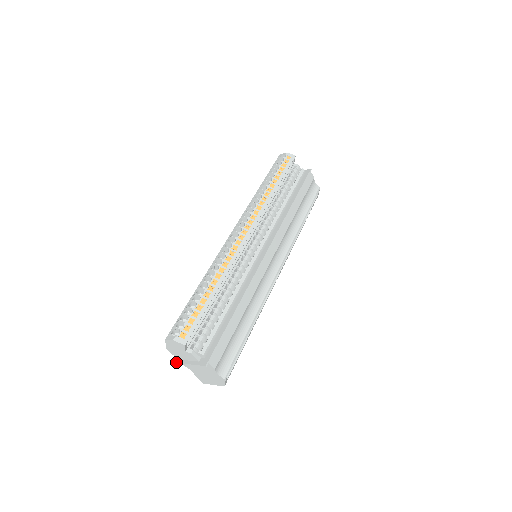
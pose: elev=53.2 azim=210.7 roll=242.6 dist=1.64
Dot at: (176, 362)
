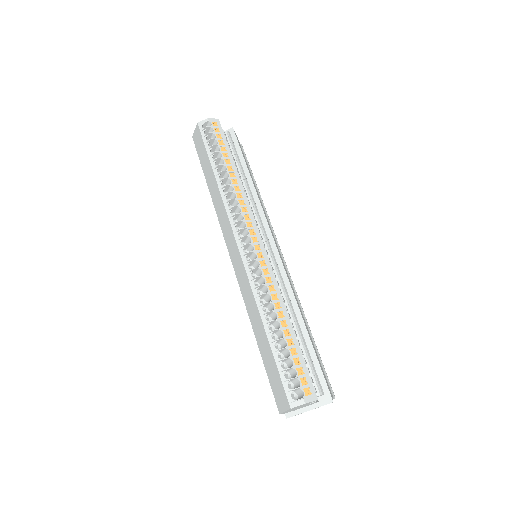
Dot at: (286, 418)
